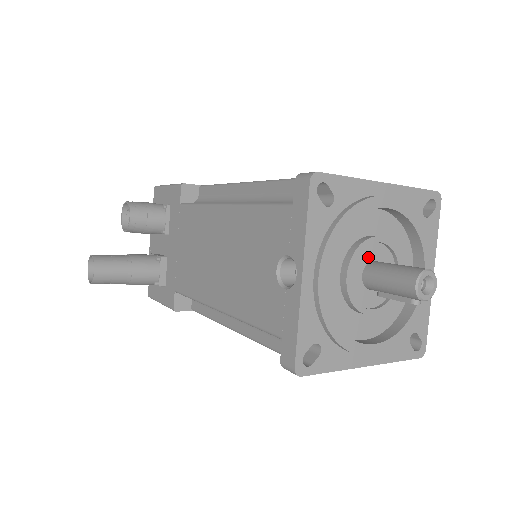
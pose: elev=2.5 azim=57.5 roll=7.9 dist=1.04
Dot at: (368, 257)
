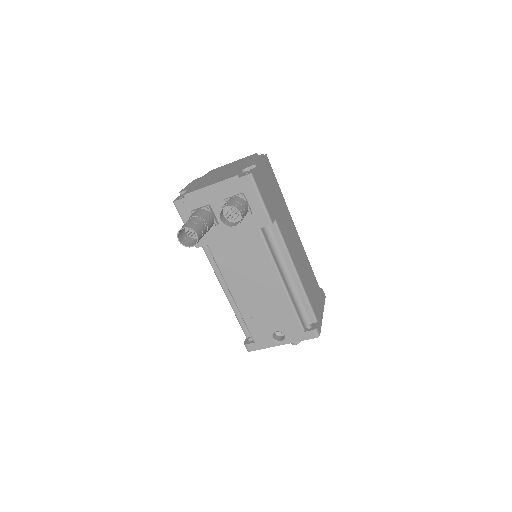
Dot at: occluded
